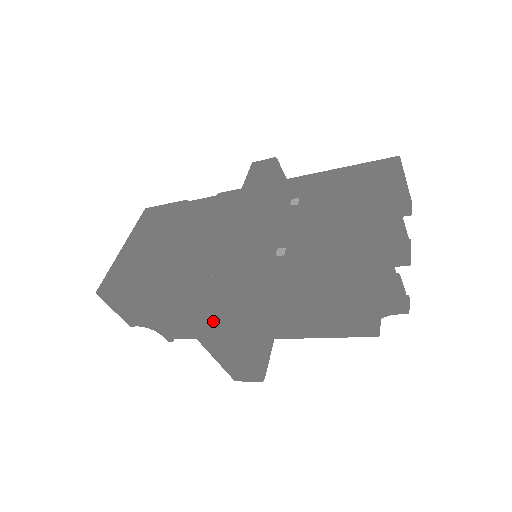
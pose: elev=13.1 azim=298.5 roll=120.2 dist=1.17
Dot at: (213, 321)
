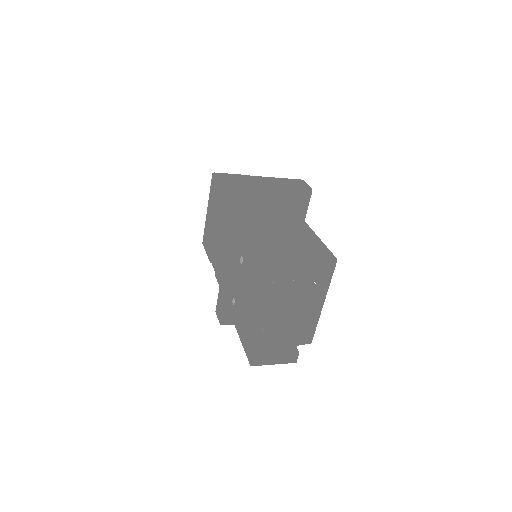
Dot at: (219, 322)
